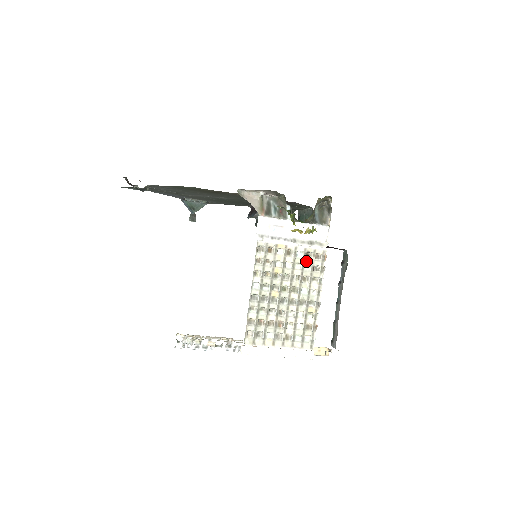
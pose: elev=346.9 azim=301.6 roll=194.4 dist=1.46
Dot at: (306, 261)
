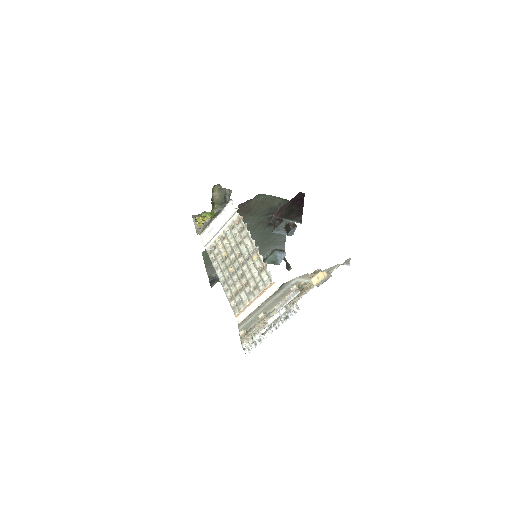
Dot at: (234, 232)
